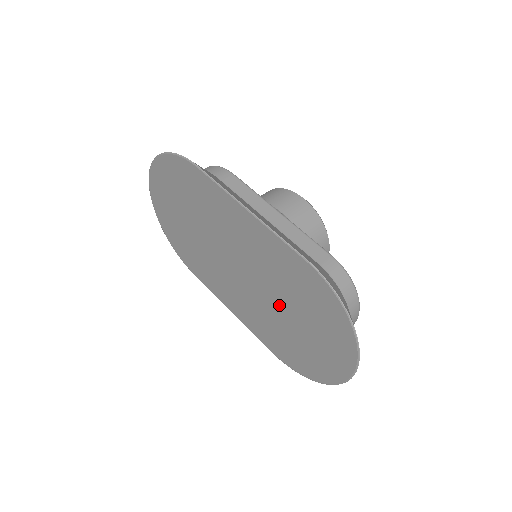
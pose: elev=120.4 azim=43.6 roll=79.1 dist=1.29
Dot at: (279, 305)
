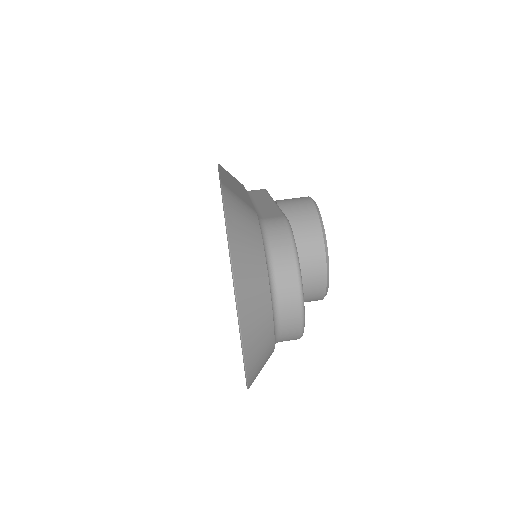
Dot at: occluded
